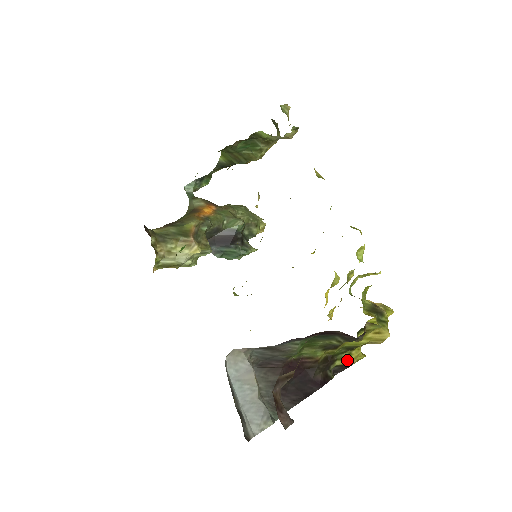
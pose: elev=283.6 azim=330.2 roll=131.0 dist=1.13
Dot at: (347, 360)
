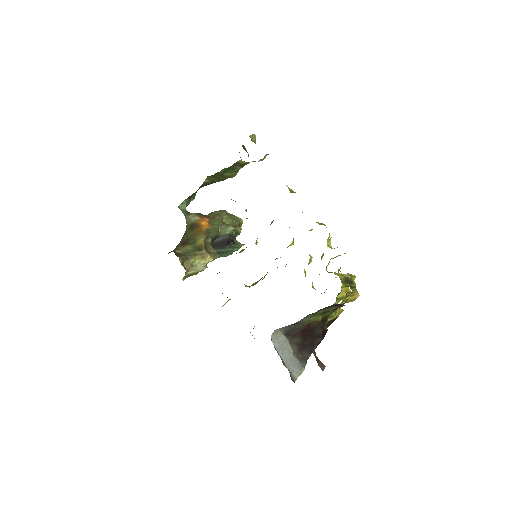
Dot at: (334, 316)
